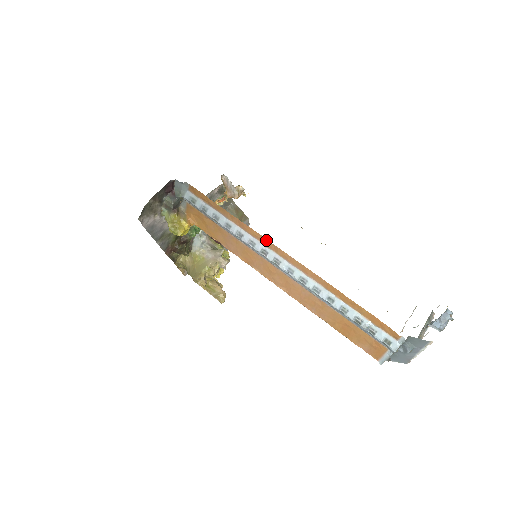
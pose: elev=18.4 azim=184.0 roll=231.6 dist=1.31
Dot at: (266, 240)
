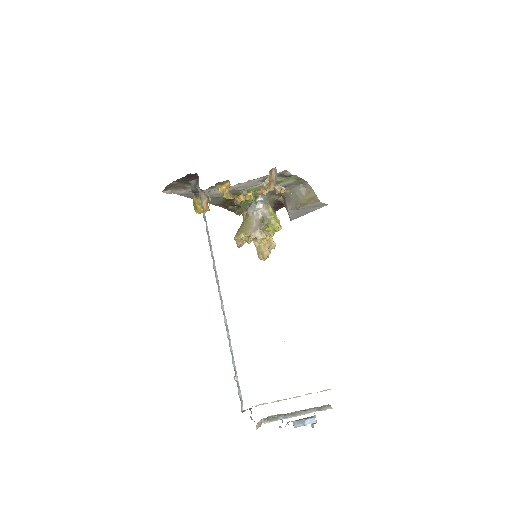
Dot at: occluded
